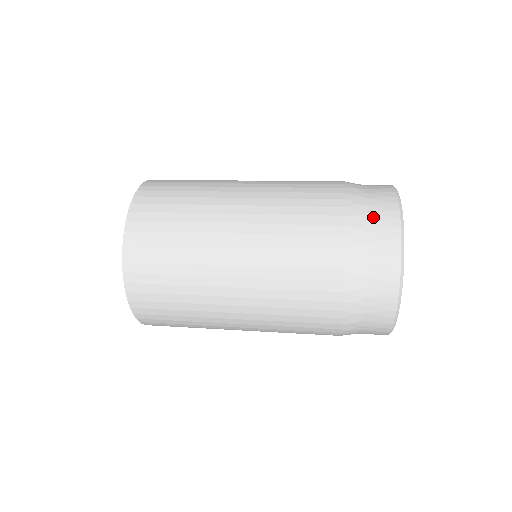
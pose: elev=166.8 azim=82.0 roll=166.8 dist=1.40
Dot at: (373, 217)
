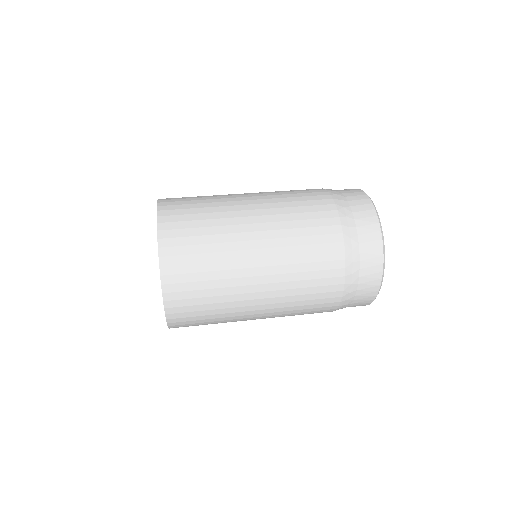
Dot at: (364, 272)
